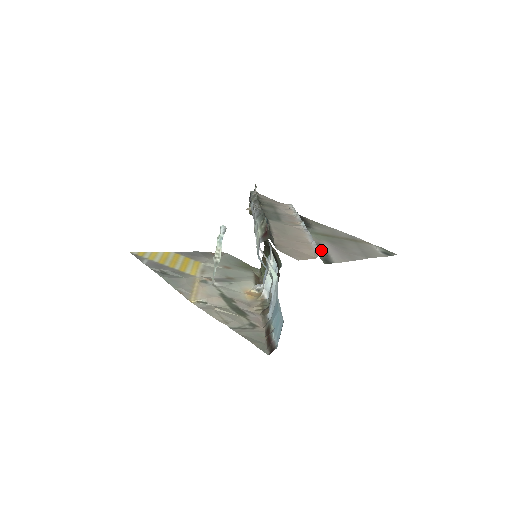
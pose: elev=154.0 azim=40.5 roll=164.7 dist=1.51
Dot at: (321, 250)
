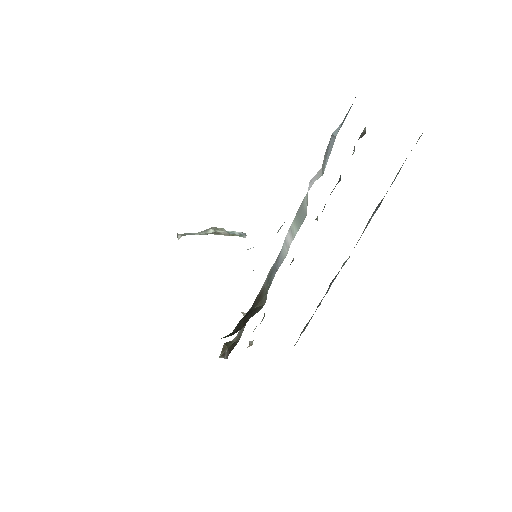
Dot at: occluded
